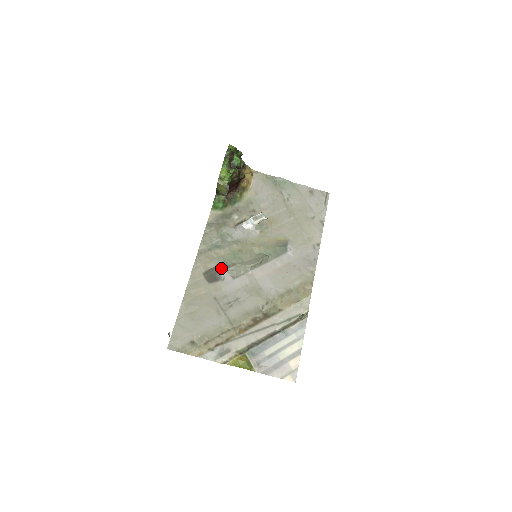
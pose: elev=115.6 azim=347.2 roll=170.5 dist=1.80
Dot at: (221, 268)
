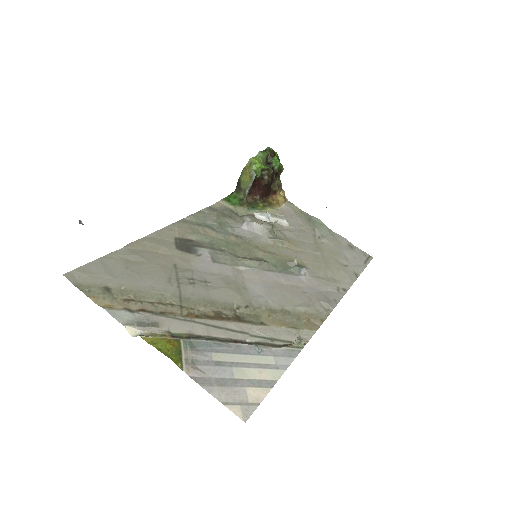
Dot at: (202, 245)
